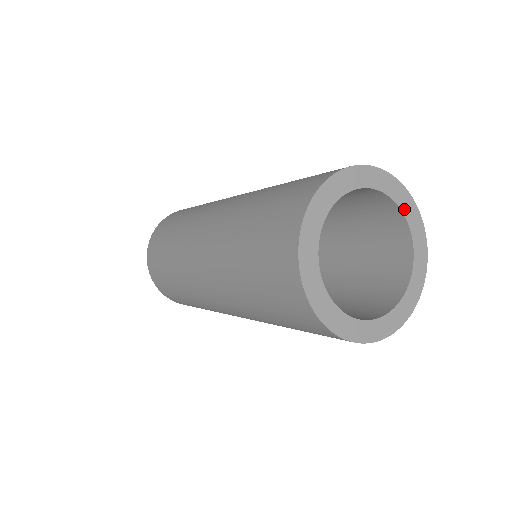
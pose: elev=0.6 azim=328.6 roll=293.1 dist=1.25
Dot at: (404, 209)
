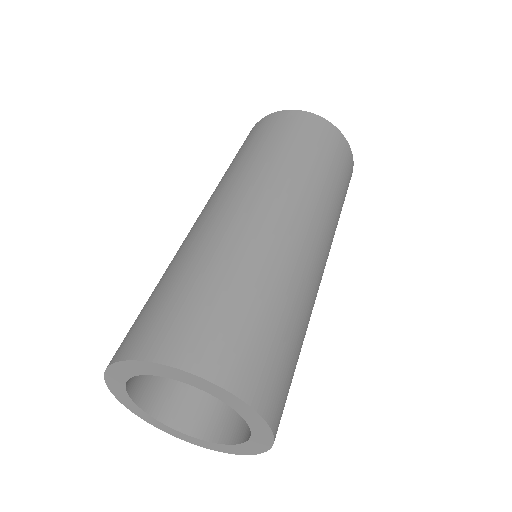
Dot at: (249, 420)
